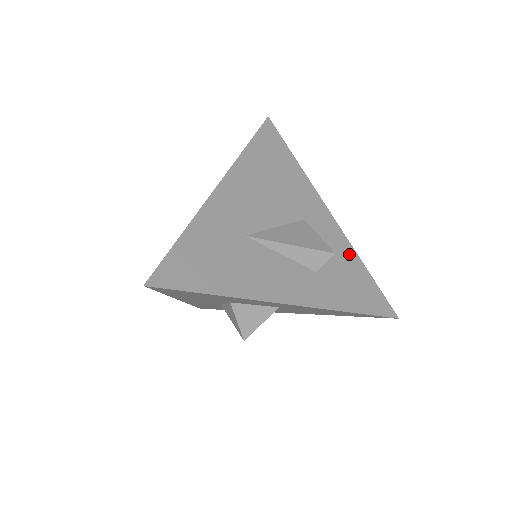
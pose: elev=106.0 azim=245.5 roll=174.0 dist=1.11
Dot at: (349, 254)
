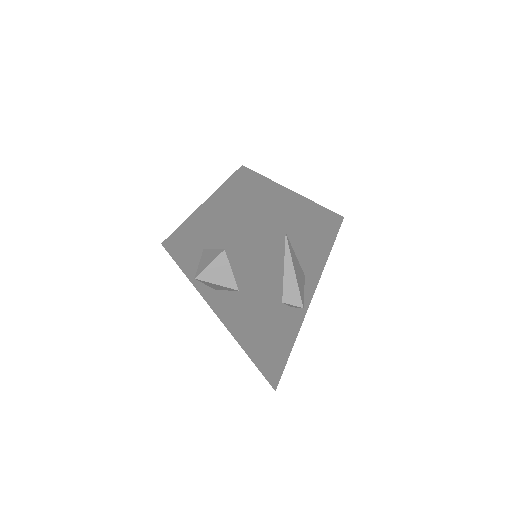
Dot at: (297, 324)
